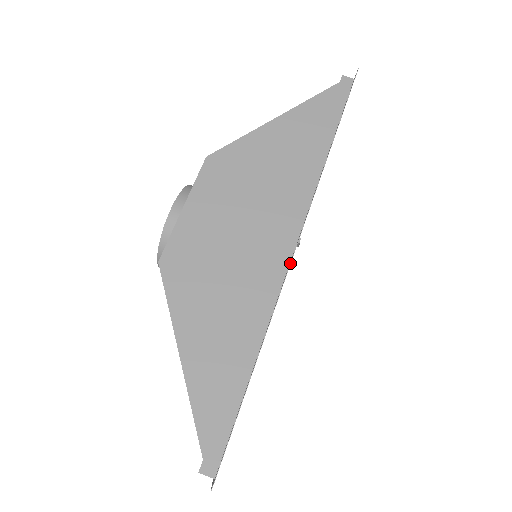
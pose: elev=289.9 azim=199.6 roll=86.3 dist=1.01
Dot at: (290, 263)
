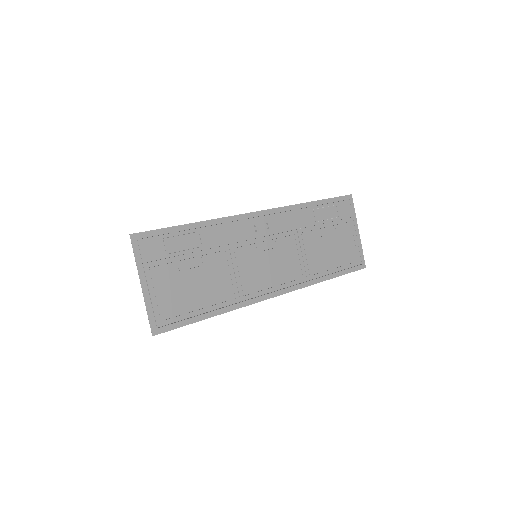
Dot at: (249, 213)
